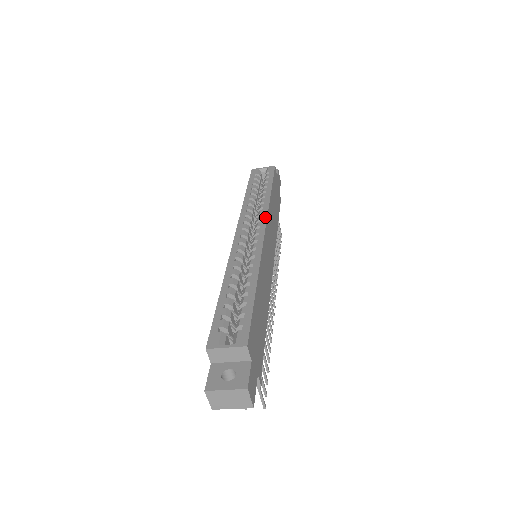
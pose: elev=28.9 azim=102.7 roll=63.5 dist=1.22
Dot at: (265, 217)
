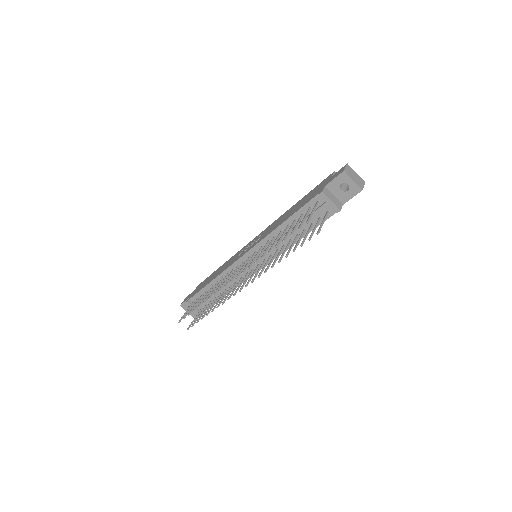
Dot at: occluded
